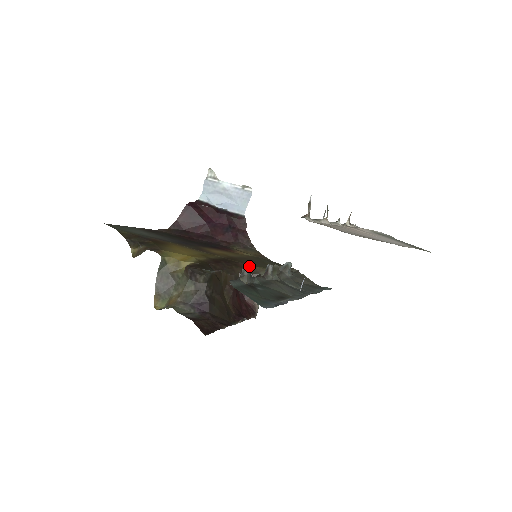
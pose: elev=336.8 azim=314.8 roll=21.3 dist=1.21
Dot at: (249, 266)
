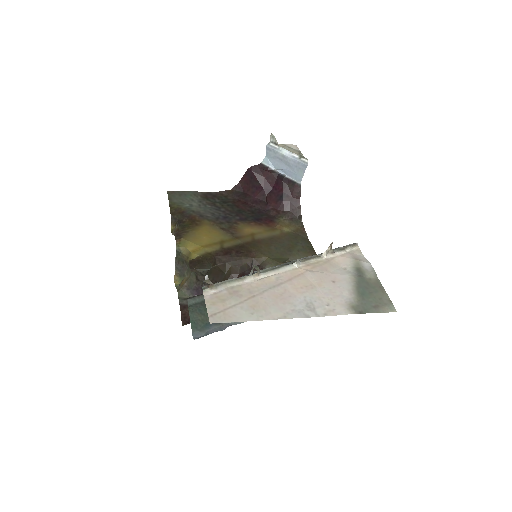
Dot at: occluded
